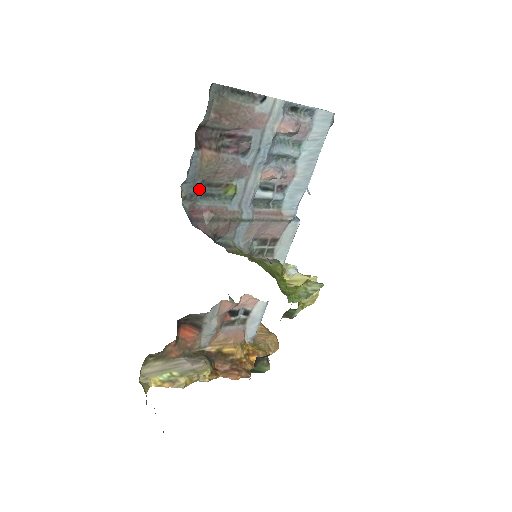
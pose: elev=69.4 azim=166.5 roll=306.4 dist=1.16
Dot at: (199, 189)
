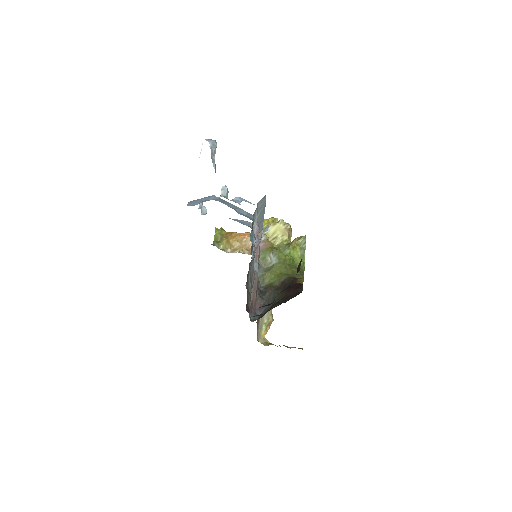
Dot at: occluded
